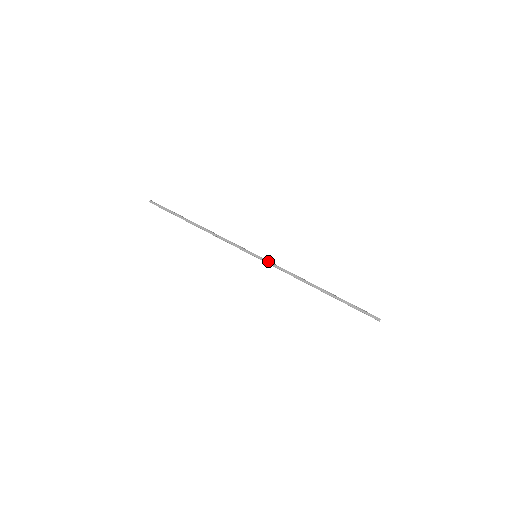
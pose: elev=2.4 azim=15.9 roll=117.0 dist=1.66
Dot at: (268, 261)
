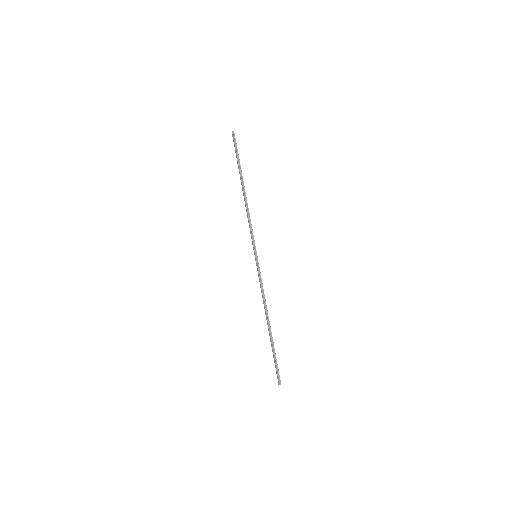
Dot at: (258, 269)
